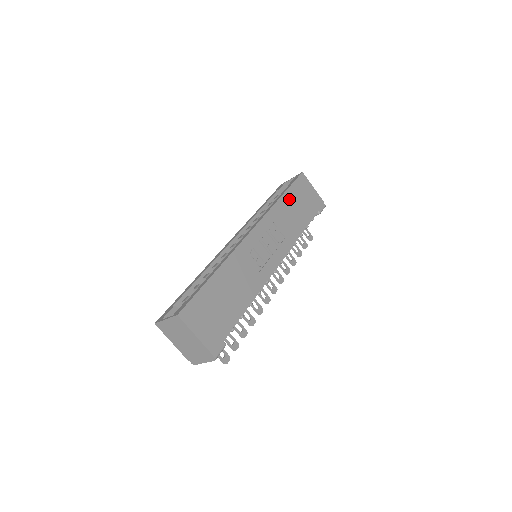
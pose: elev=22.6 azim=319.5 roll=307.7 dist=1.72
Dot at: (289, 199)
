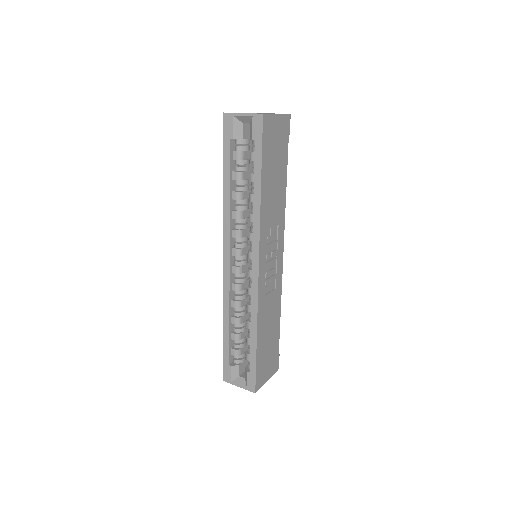
Dot at: (266, 178)
